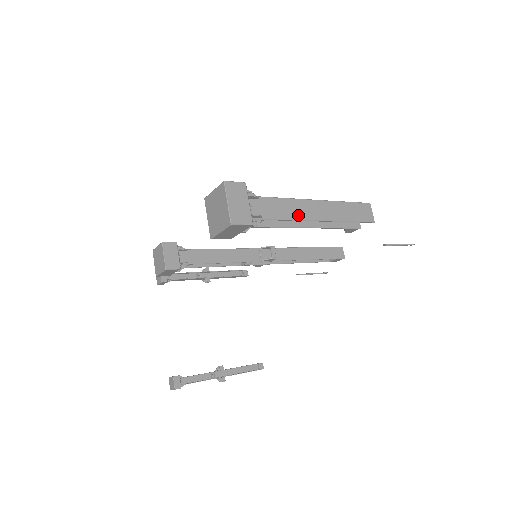
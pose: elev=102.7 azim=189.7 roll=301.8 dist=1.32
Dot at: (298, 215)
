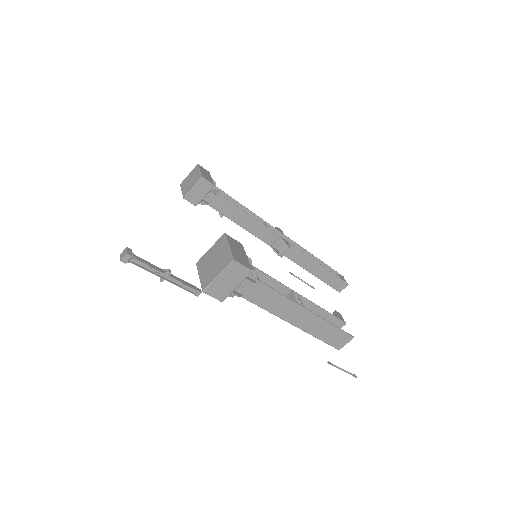
Dot at: (277, 311)
